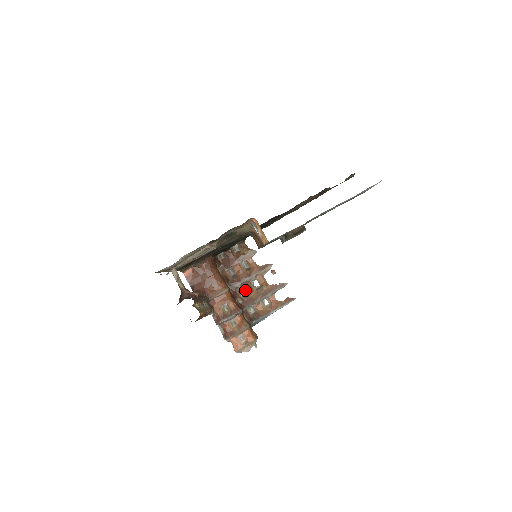
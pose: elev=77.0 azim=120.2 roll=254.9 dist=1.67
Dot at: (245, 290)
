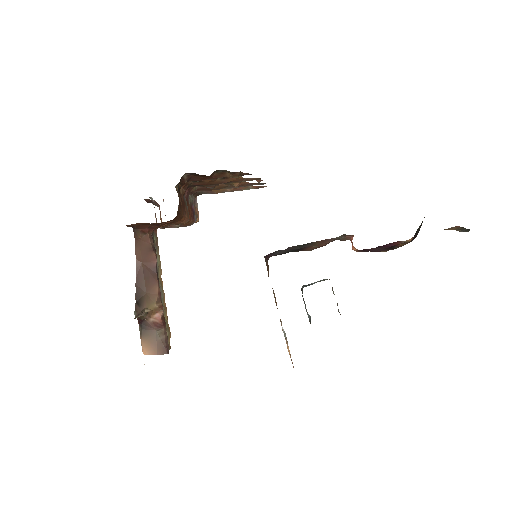
Dot at: occluded
